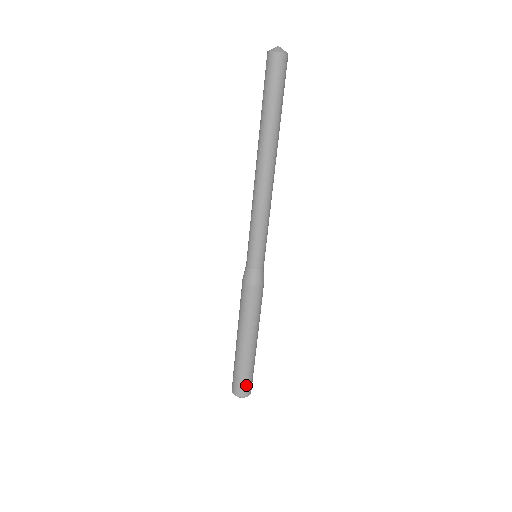
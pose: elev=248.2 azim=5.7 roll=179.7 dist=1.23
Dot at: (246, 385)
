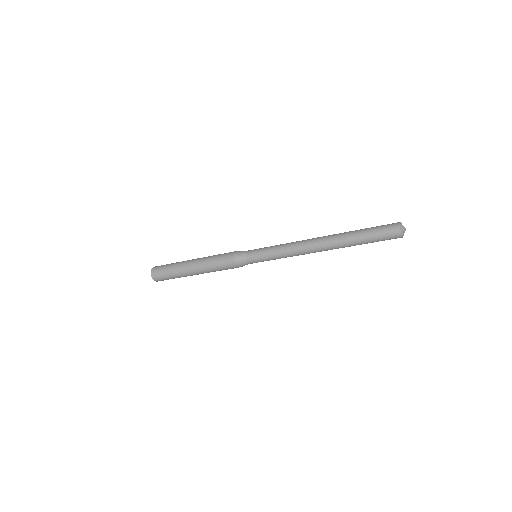
Dot at: occluded
